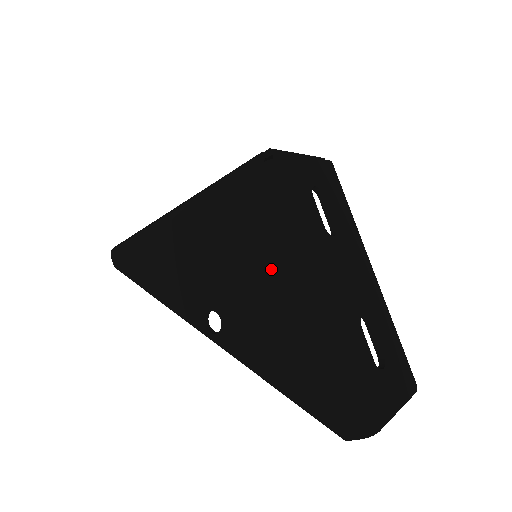
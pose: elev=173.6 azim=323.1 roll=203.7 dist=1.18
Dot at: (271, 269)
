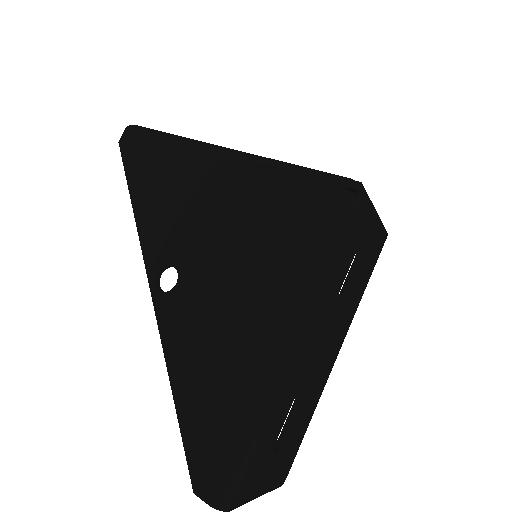
Dot at: (265, 287)
